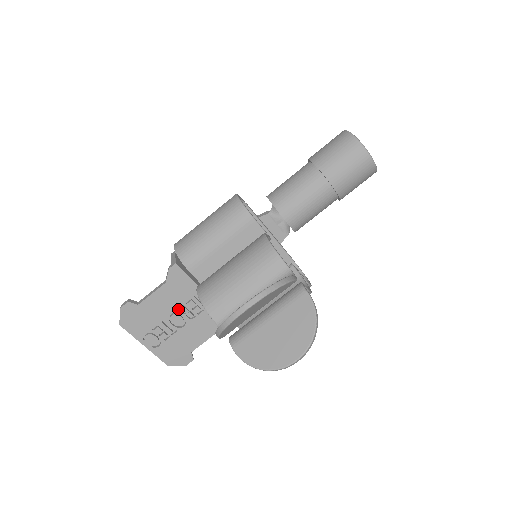
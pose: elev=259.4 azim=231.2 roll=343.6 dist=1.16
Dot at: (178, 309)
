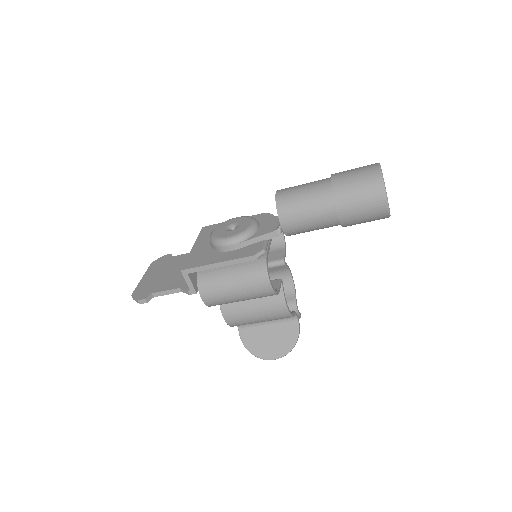
Dot at: occluded
